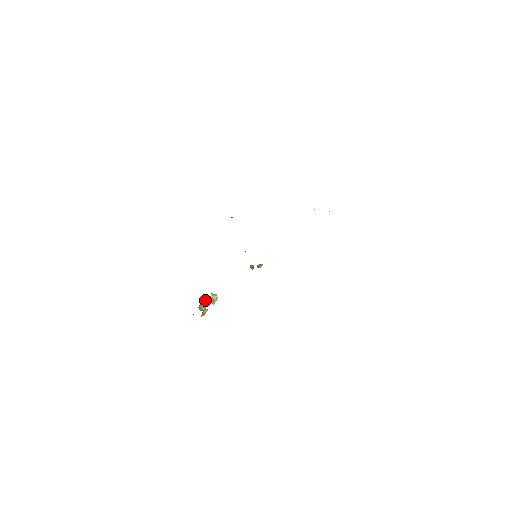
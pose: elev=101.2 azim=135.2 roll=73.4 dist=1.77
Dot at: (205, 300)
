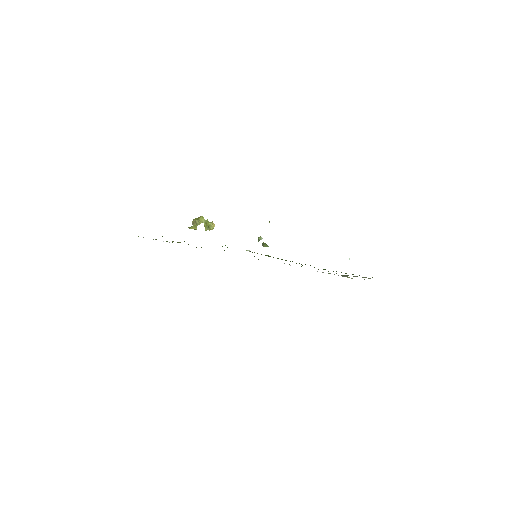
Dot at: (203, 220)
